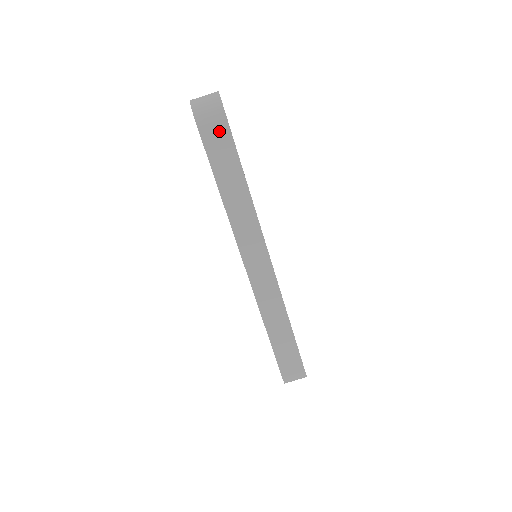
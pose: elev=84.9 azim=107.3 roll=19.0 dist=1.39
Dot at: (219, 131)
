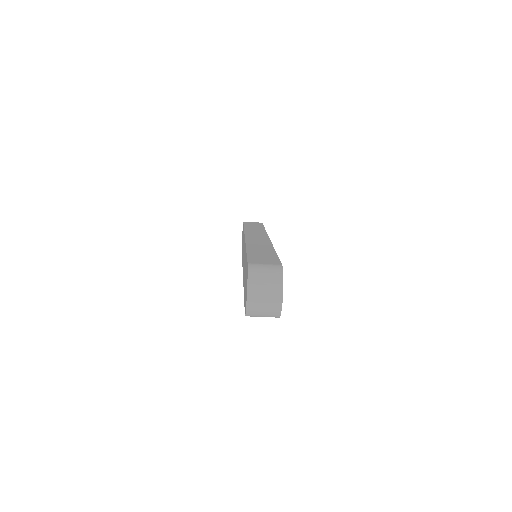
Dot at: occluded
